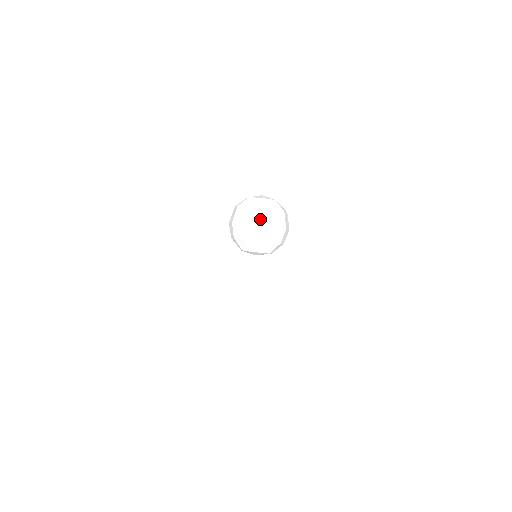
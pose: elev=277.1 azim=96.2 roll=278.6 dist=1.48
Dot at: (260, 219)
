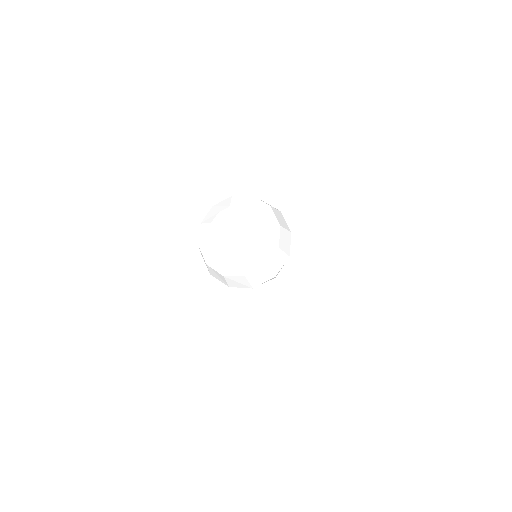
Dot at: (251, 284)
